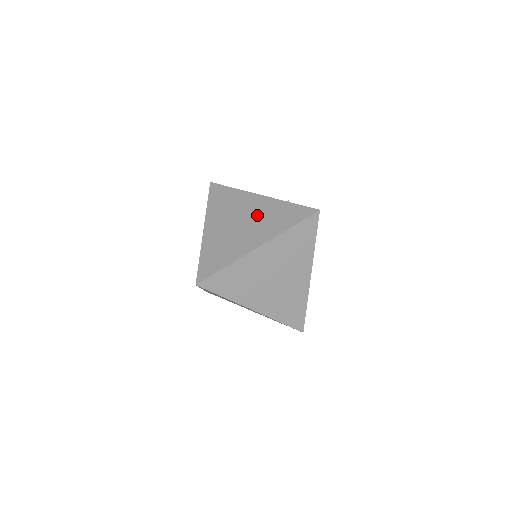
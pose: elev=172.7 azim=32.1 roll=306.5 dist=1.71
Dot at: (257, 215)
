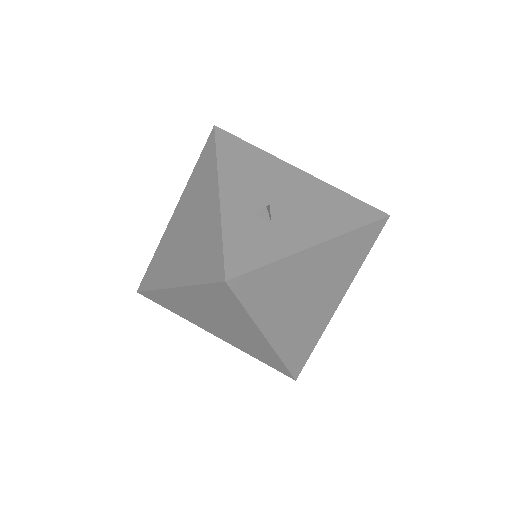
Dot at: (197, 229)
